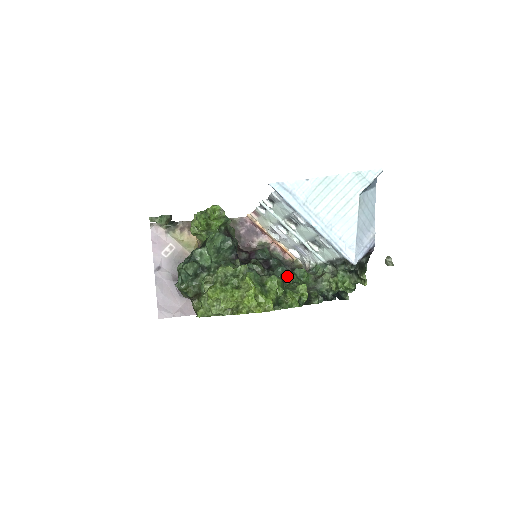
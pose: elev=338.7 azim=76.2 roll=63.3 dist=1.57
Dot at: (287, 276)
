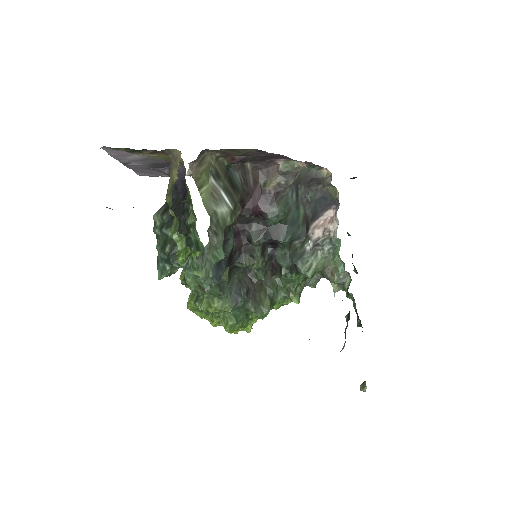
Dot at: (289, 270)
